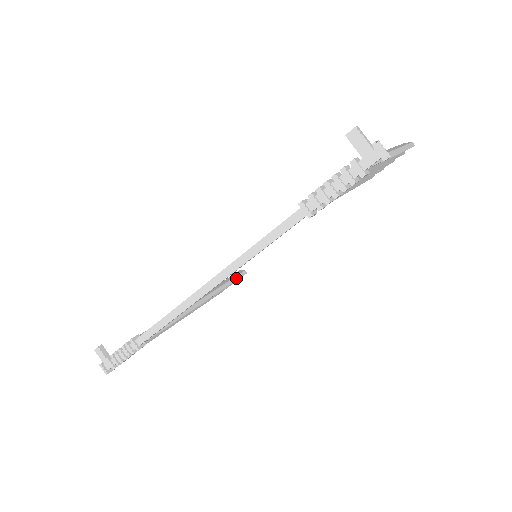
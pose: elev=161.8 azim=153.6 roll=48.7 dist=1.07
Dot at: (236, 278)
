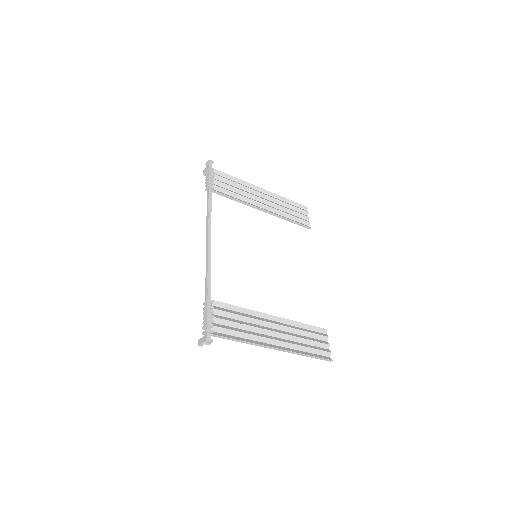
Dot at: (313, 327)
